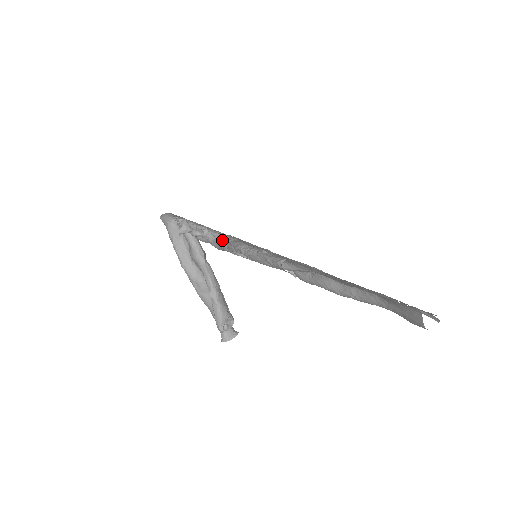
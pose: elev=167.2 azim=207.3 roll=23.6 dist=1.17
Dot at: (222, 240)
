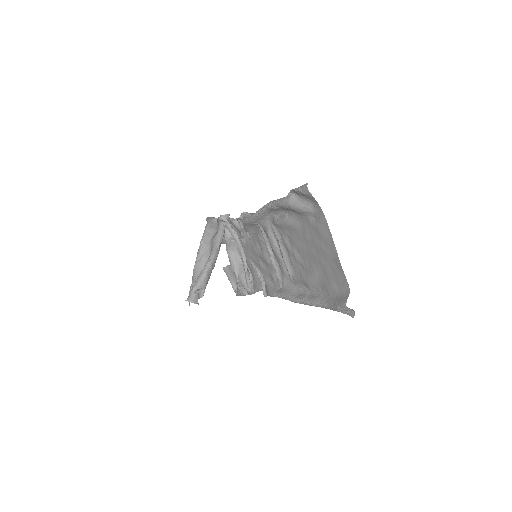
Dot at: occluded
